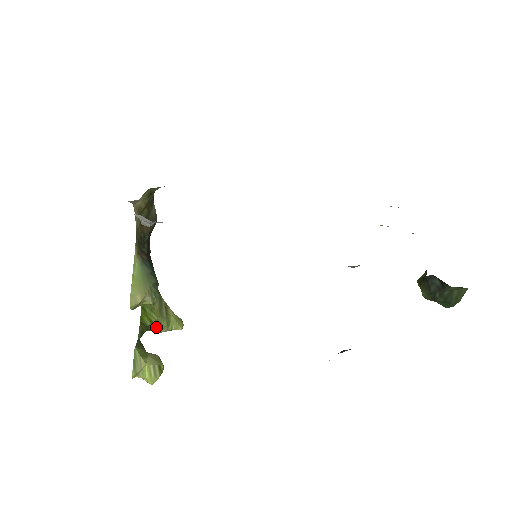
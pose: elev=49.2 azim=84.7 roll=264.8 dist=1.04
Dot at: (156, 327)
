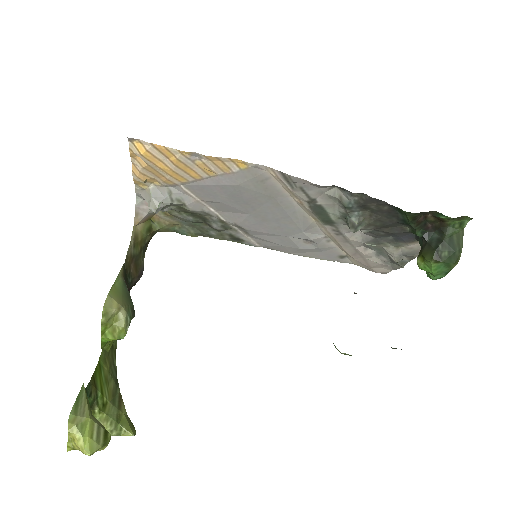
Dot at: (103, 412)
